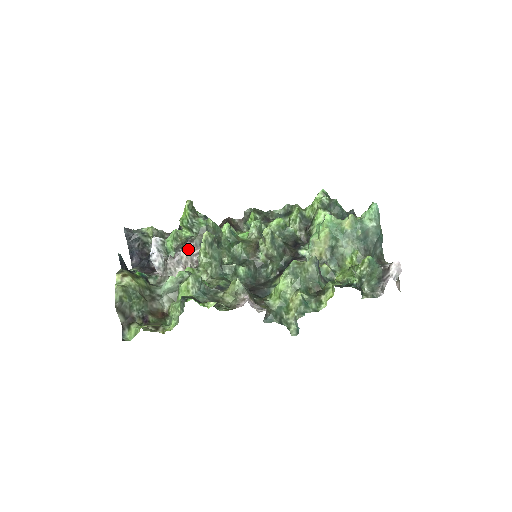
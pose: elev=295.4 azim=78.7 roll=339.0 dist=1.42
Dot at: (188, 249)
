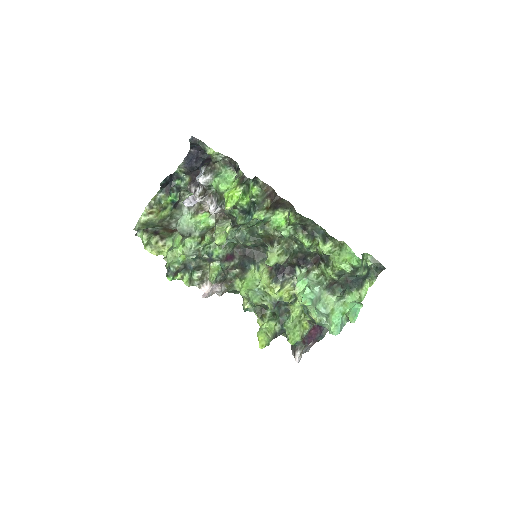
Dot at: (215, 213)
